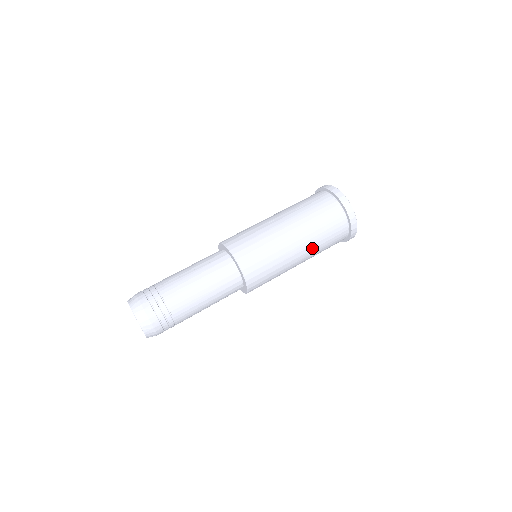
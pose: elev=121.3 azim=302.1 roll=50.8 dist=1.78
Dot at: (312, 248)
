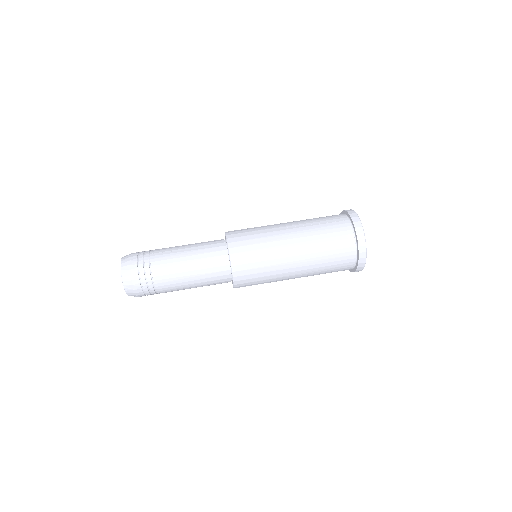
Dot at: (311, 267)
